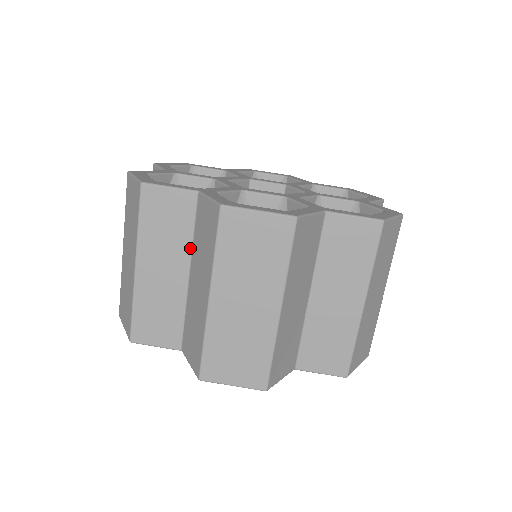
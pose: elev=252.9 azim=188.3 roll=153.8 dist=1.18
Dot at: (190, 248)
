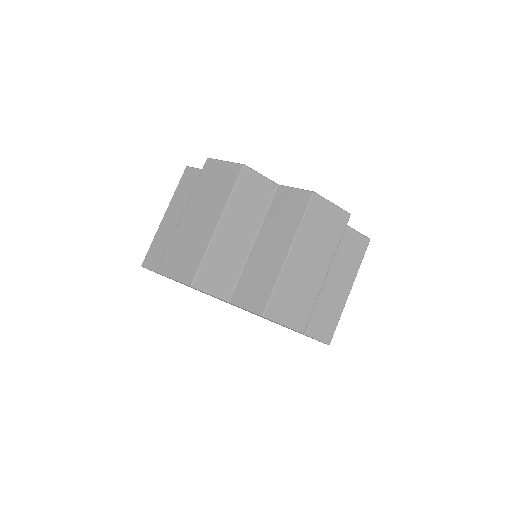
Dot at: (261, 222)
